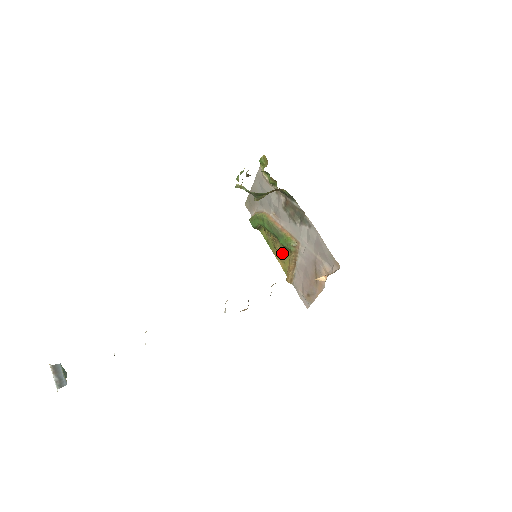
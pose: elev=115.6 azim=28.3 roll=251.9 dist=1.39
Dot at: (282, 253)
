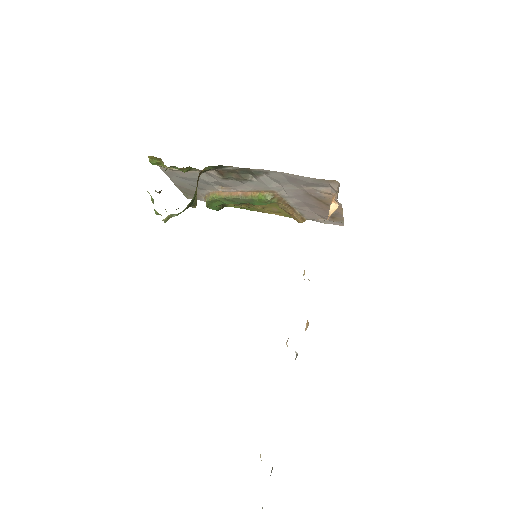
Dot at: (268, 208)
